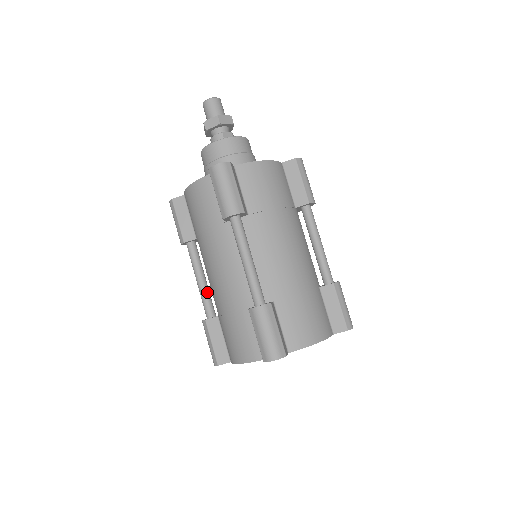
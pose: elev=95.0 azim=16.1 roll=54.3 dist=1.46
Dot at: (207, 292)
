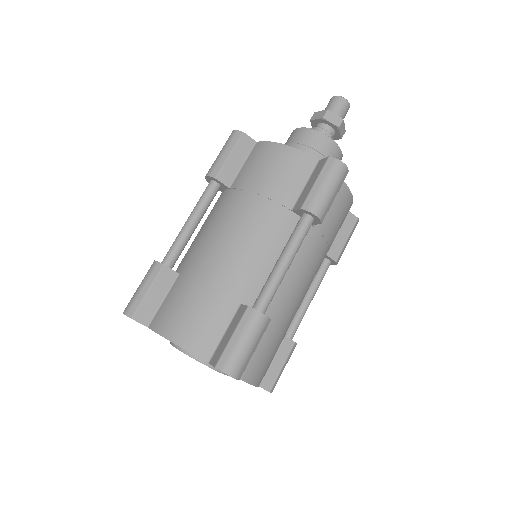
Dot at: (187, 241)
